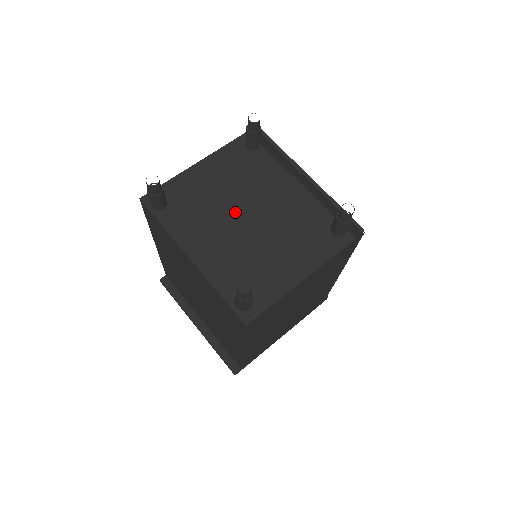
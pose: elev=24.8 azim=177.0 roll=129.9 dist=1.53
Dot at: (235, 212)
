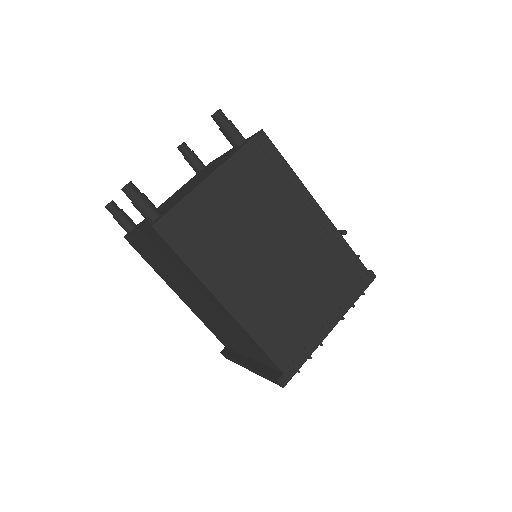
Dot at: occluded
